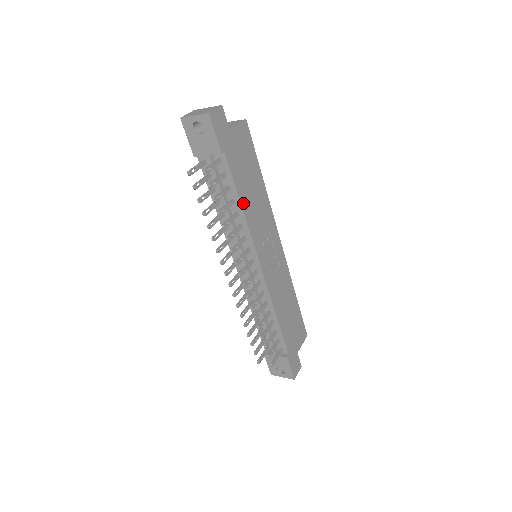
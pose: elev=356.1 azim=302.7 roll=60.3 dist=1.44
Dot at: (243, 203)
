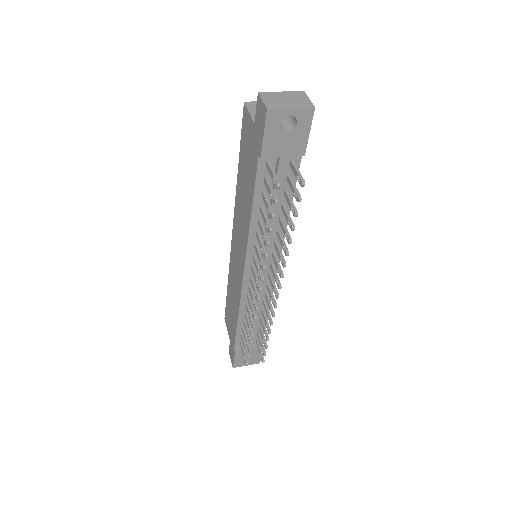
Dot at: occluded
